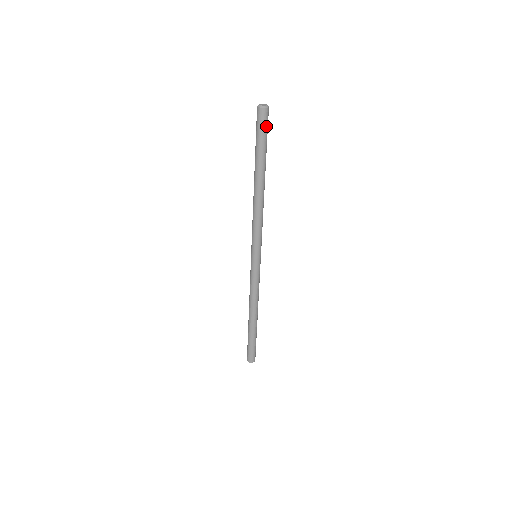
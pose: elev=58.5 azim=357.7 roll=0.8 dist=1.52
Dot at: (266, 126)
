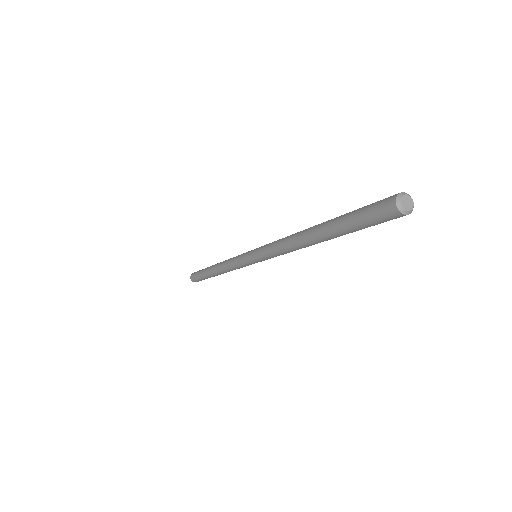
Dot at: (385, 220)
